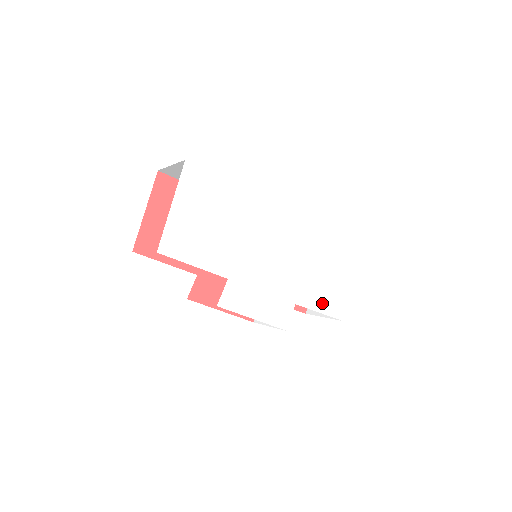
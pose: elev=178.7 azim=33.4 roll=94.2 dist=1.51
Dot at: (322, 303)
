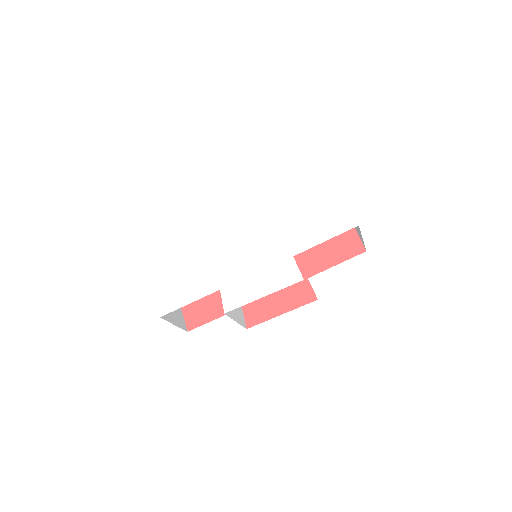
Dot at: (321, 233)
